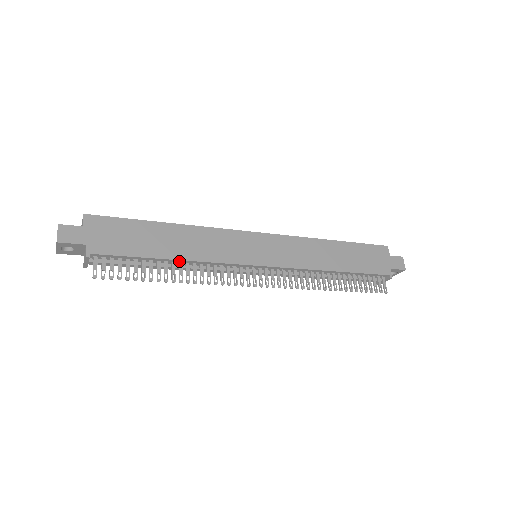
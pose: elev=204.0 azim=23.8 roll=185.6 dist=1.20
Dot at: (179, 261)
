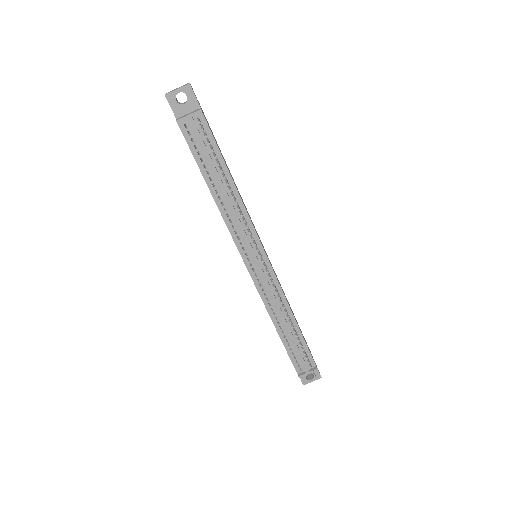
Dot at: (234, 189)
